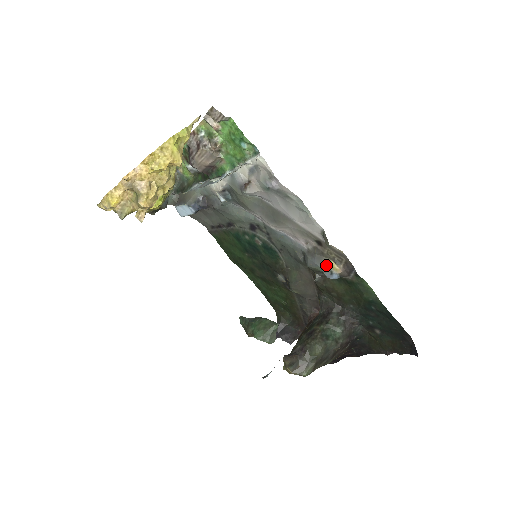
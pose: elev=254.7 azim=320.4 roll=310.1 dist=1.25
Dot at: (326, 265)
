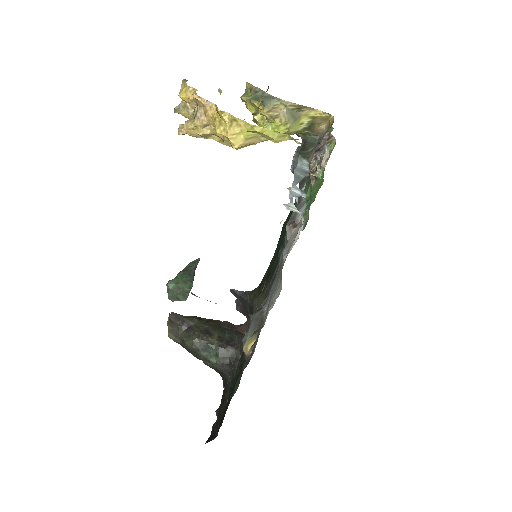
Dot at: (251, 335)
